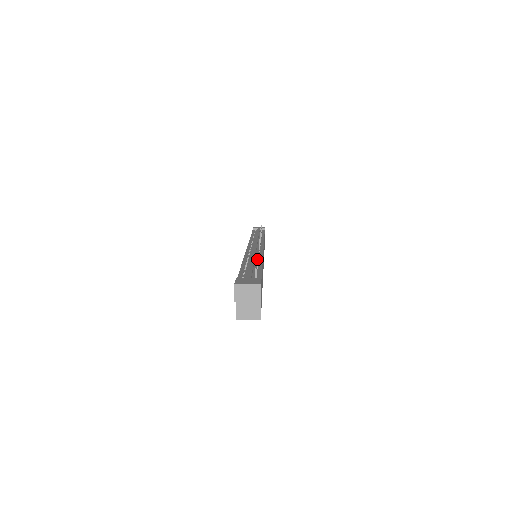
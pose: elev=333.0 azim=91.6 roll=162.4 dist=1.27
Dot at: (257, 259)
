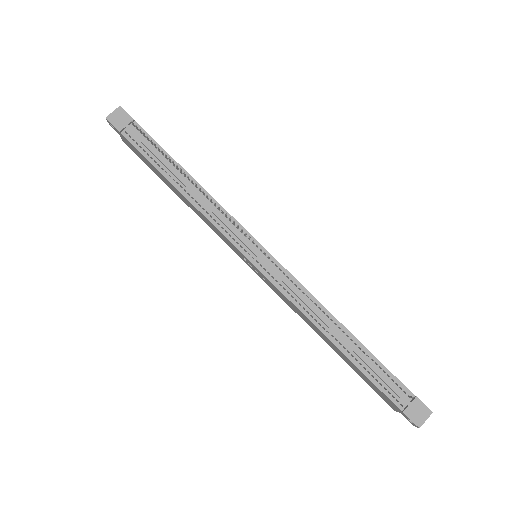
Dot at: (334, 325)
